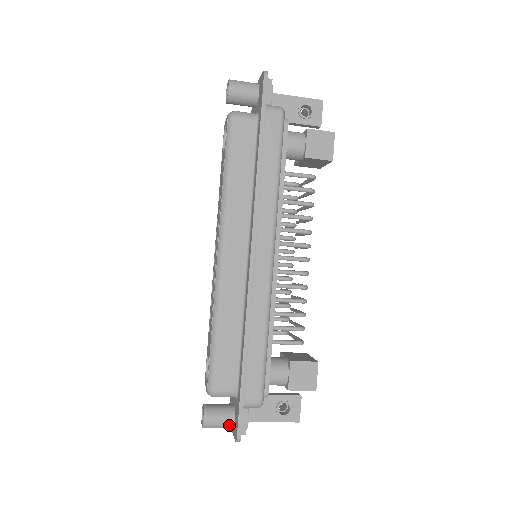
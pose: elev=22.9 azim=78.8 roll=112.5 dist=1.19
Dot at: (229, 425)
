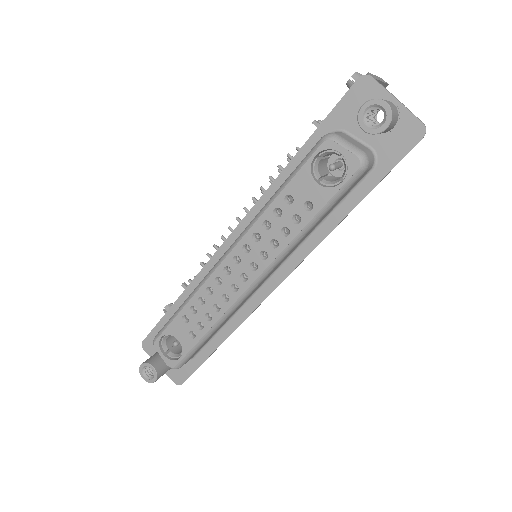
Dot at: (167, 371)
